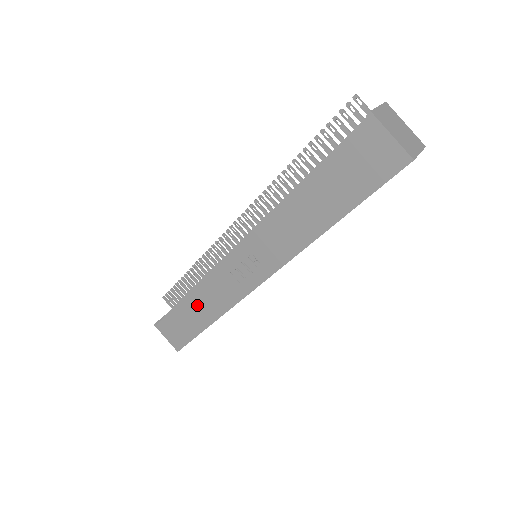
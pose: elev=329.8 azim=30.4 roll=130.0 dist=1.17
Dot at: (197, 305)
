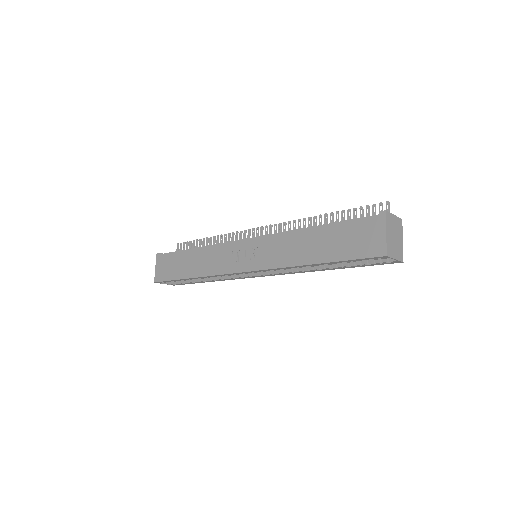
Dot at: (194, 259)
